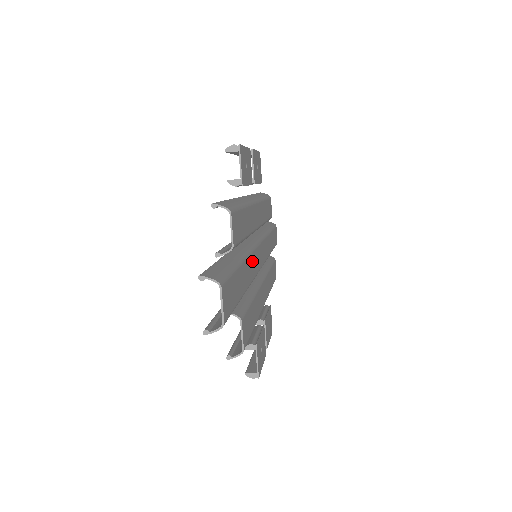
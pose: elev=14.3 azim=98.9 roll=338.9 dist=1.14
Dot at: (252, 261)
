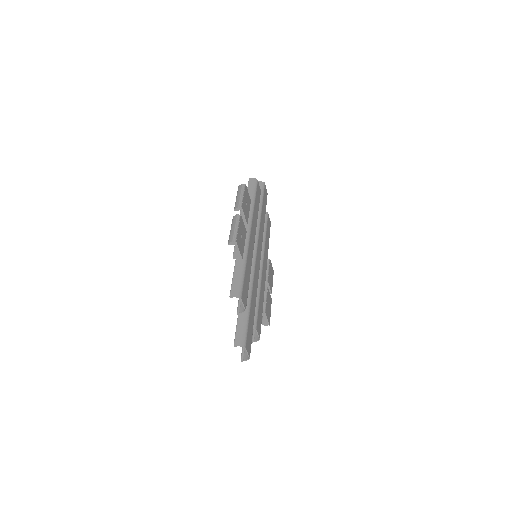
Dot at: (255, 278)
